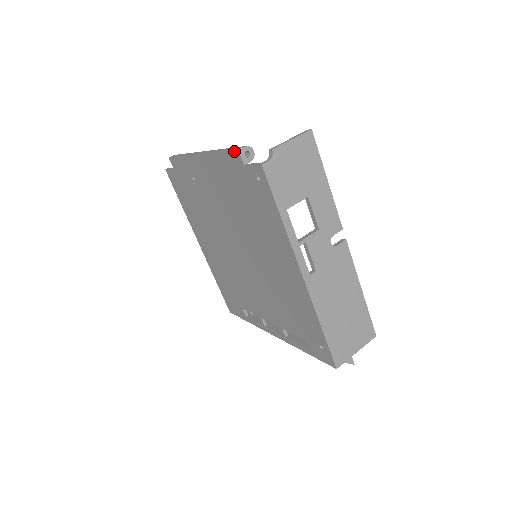
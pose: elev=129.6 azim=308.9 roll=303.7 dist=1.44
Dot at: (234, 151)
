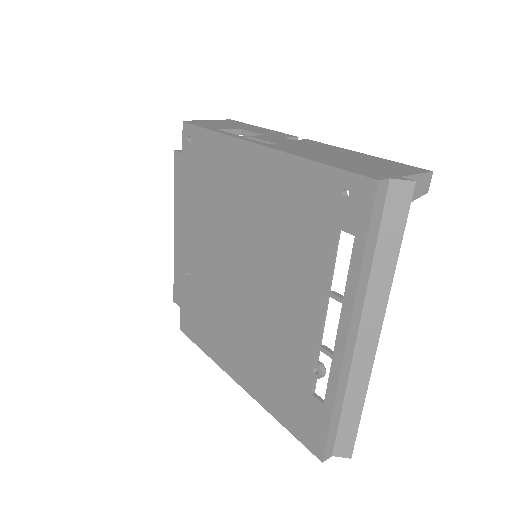
Dot at: (175, 158)
